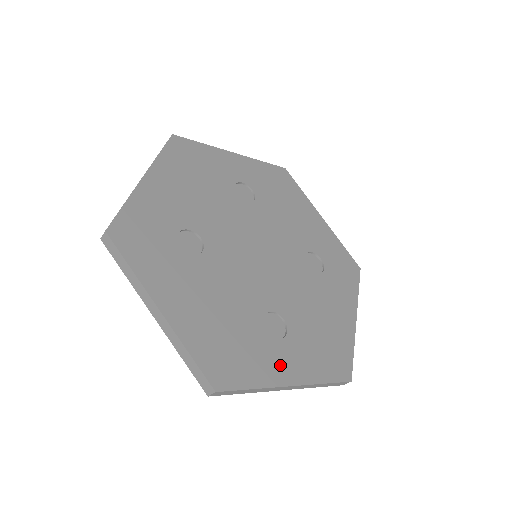
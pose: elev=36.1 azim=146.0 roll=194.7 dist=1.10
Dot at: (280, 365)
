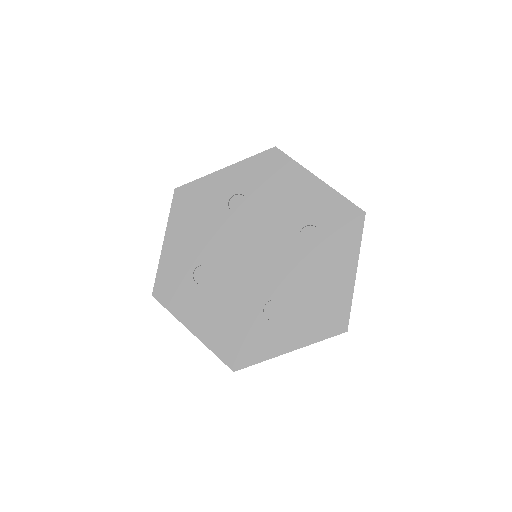
Dot at: (279, 340)
